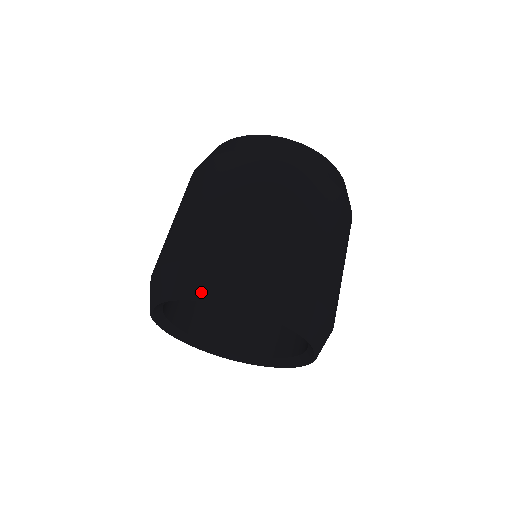
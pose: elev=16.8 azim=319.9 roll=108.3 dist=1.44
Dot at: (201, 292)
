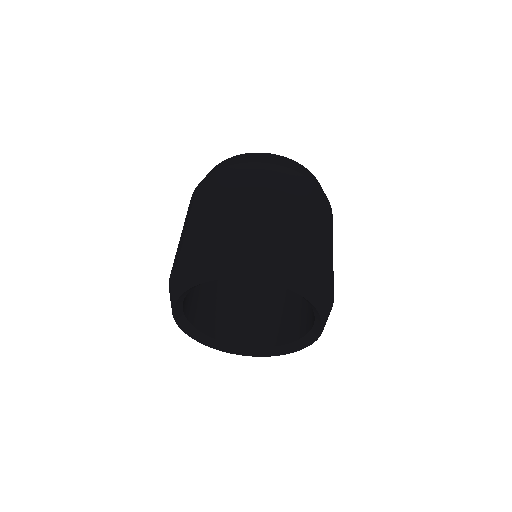
Dot at: (254, 272)
